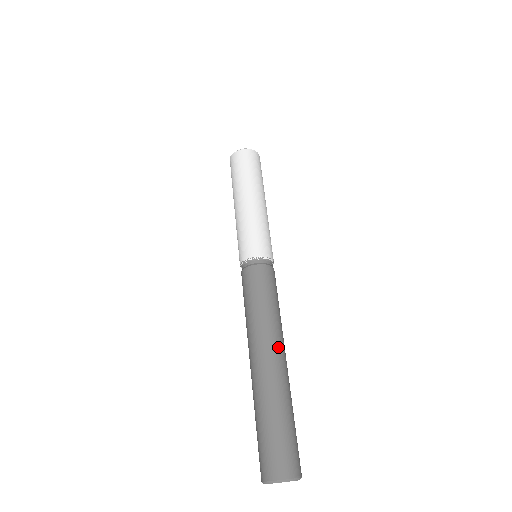
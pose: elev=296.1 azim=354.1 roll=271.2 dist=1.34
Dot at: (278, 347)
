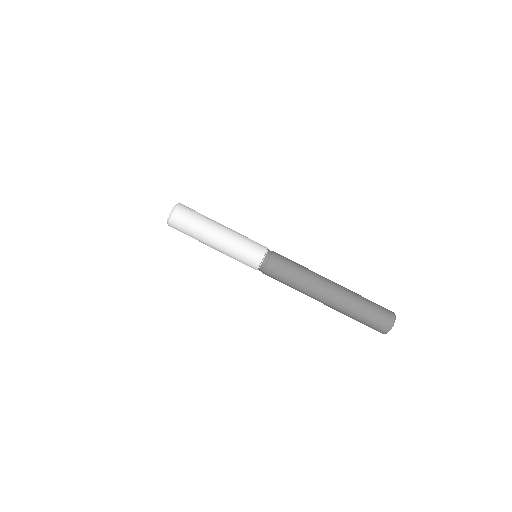
Dot at: (326, 278)
